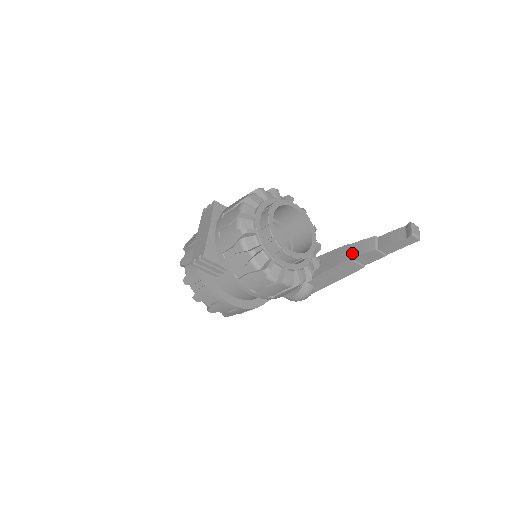
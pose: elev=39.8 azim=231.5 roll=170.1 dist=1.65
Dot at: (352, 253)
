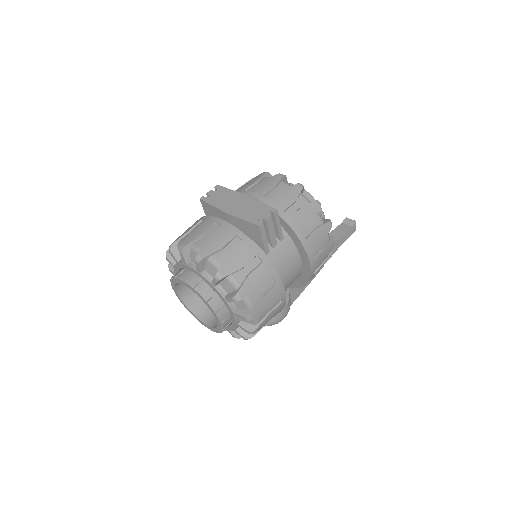
Dot at: occluded
